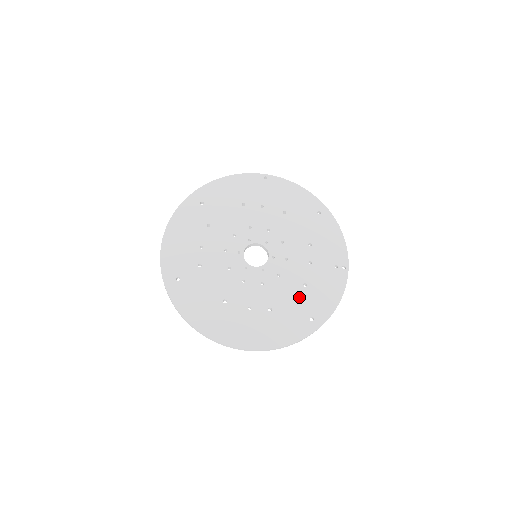
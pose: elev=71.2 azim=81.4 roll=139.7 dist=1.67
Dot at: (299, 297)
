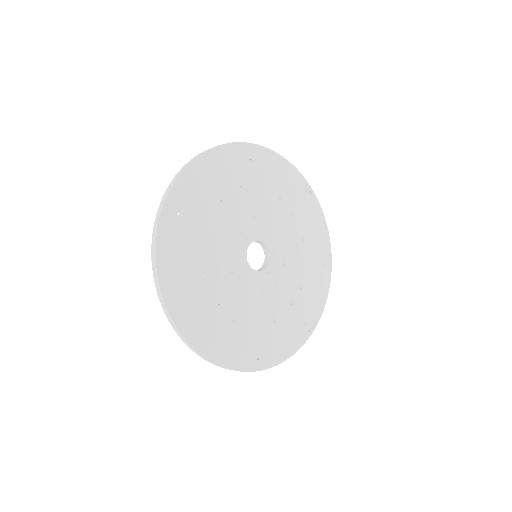
Dot at: (263, 327)
